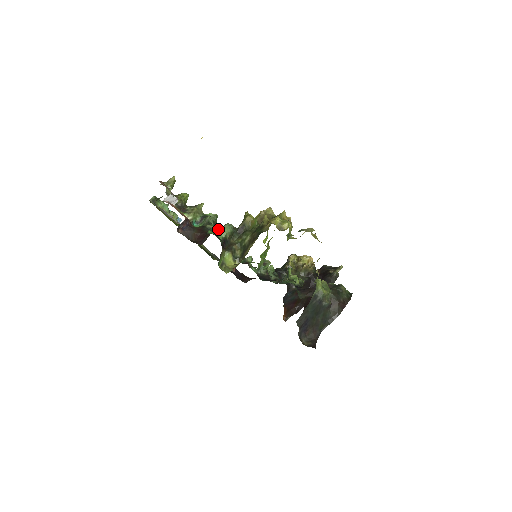
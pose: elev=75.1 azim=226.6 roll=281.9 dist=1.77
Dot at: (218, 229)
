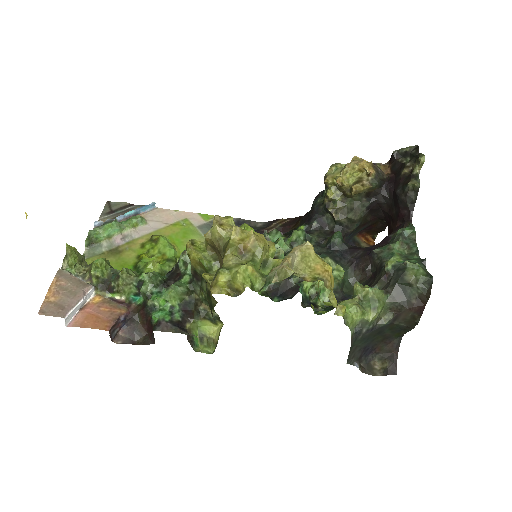
Dot at: (165, 296)
